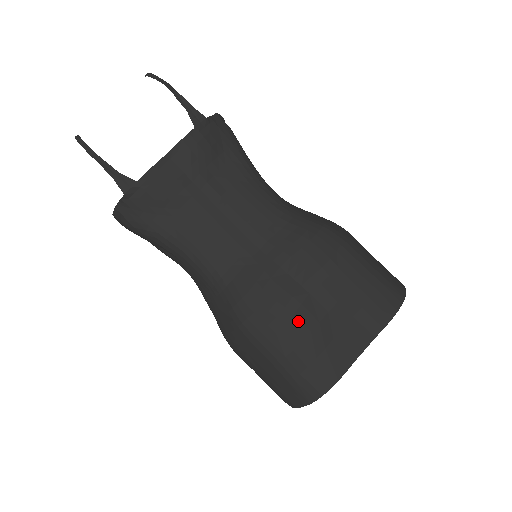
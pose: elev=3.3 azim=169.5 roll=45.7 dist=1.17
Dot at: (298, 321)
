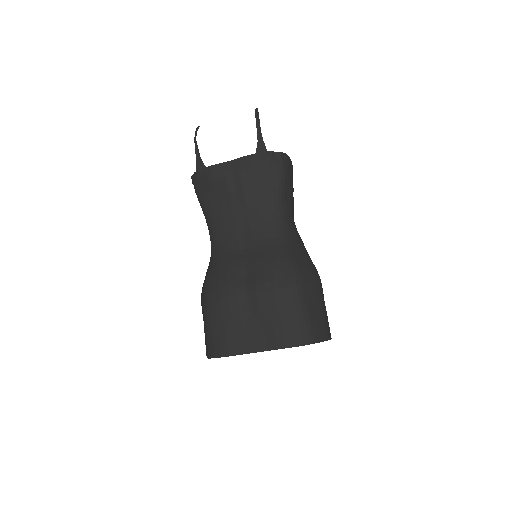
Dot at: (229, 303)
